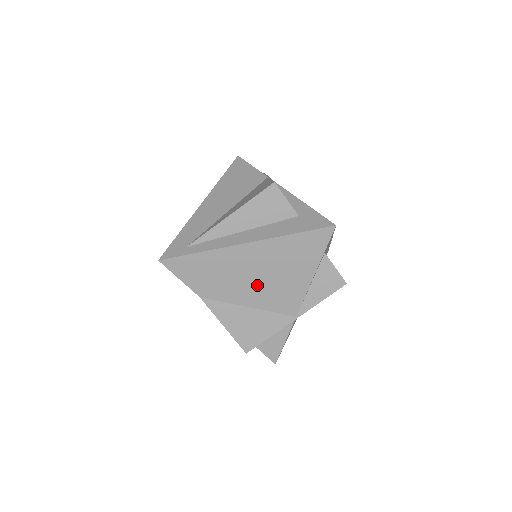
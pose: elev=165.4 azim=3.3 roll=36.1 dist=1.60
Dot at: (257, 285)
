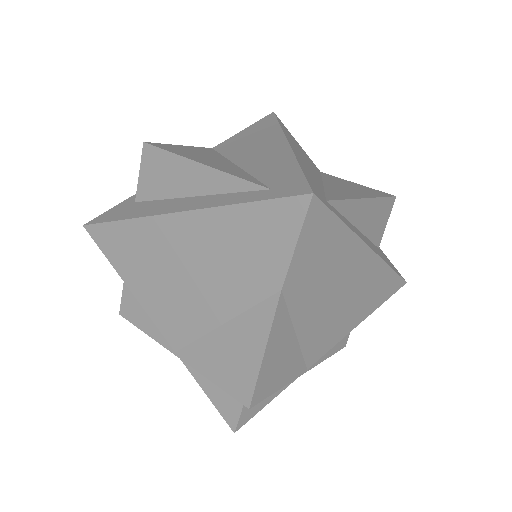
Dot at: (327, 309)
